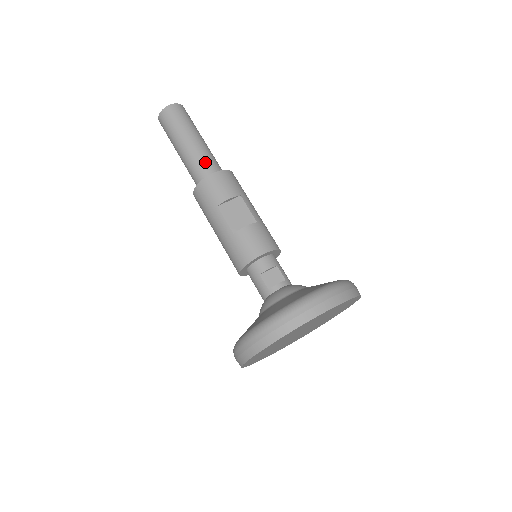
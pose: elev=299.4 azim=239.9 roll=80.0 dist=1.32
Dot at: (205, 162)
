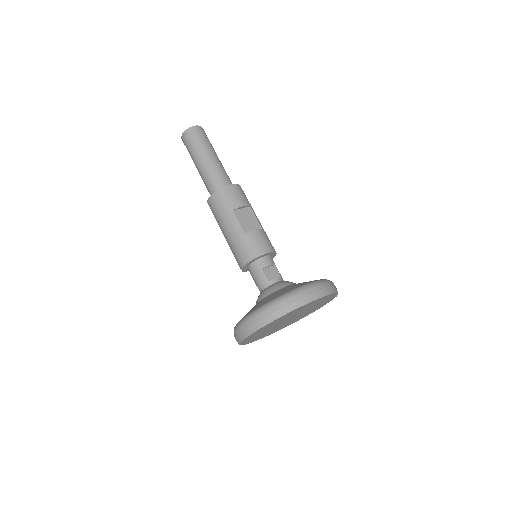
Dot at: (223, 175)
